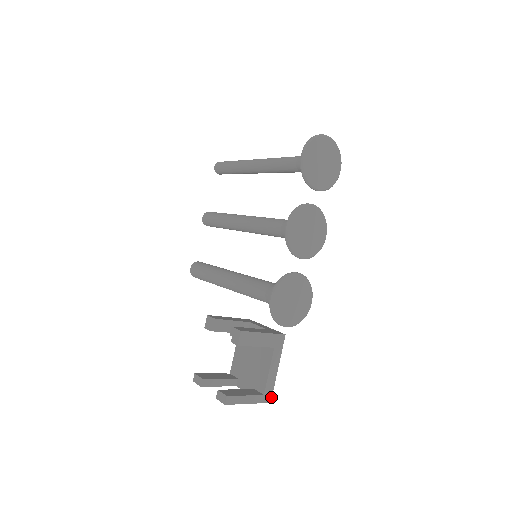
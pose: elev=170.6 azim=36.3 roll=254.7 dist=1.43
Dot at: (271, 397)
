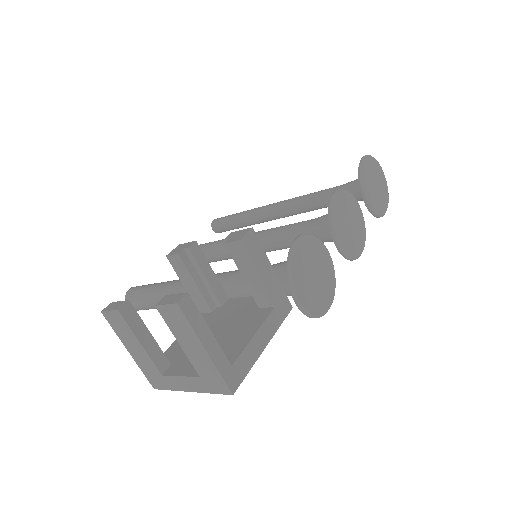
Dot at: (238, 385)
